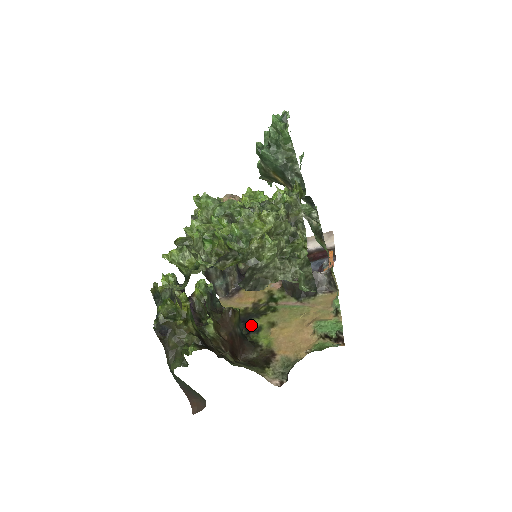
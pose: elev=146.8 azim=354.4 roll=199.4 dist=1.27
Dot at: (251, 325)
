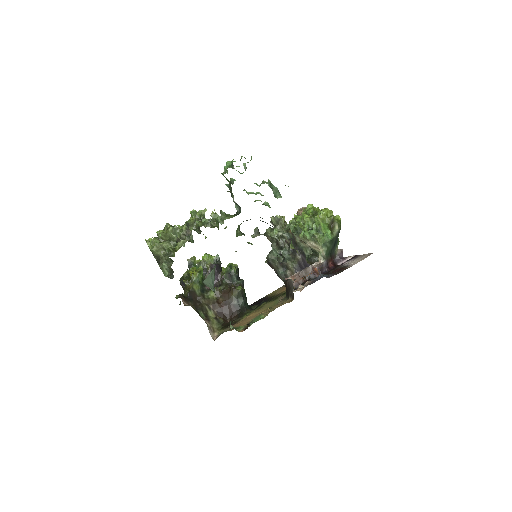
Dot at: (260, 305)
